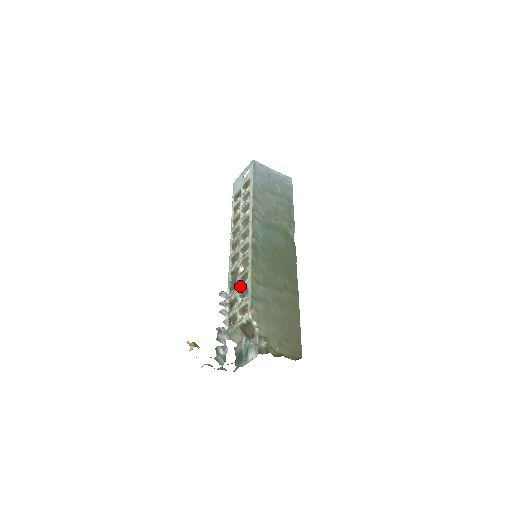
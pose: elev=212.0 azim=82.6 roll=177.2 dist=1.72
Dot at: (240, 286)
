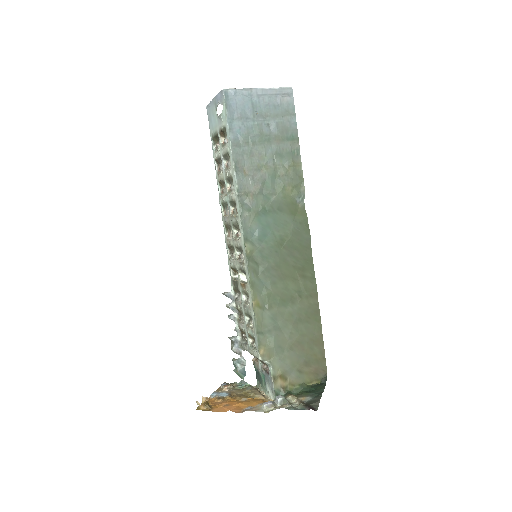
Dot at: (243, 301)
